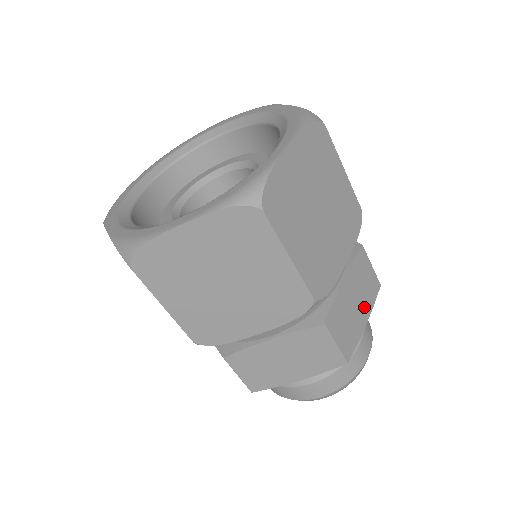
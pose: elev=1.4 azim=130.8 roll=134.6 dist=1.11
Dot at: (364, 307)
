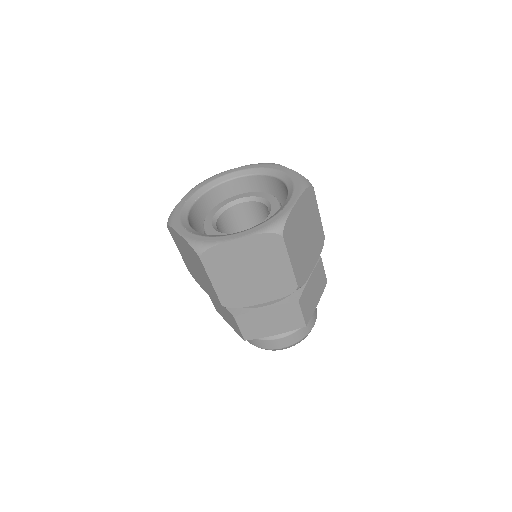
Dot at: (318, 294)
